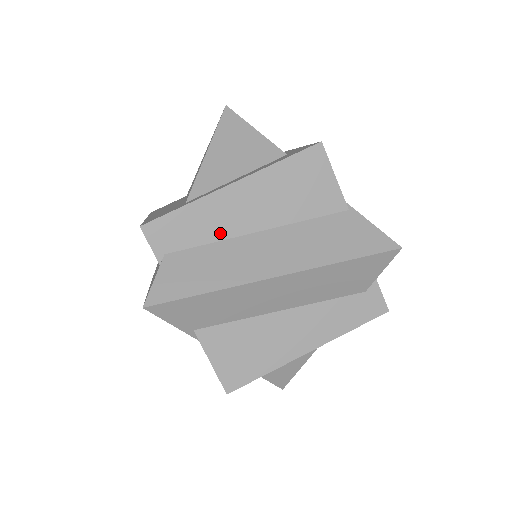
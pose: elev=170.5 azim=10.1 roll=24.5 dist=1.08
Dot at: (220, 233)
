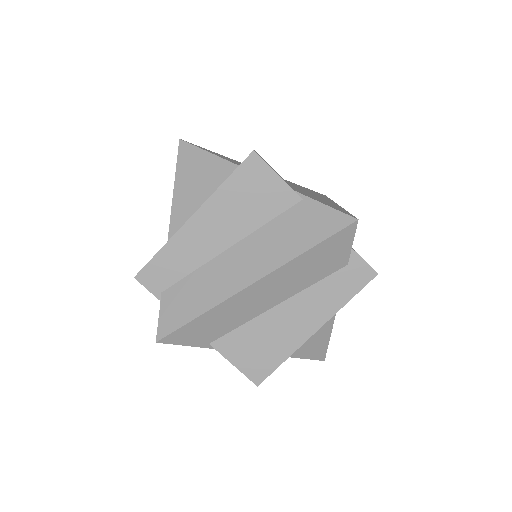
Dot at: (198, 260)
